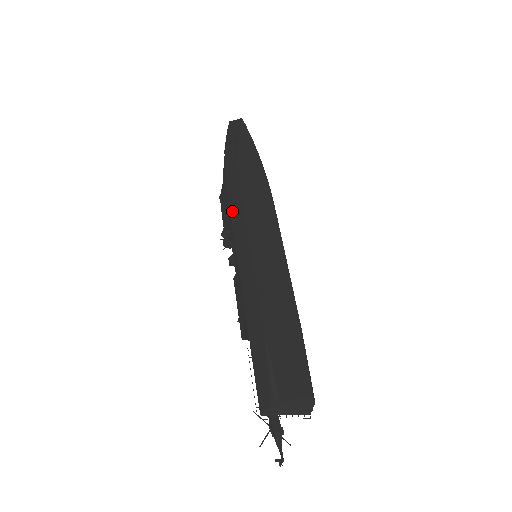
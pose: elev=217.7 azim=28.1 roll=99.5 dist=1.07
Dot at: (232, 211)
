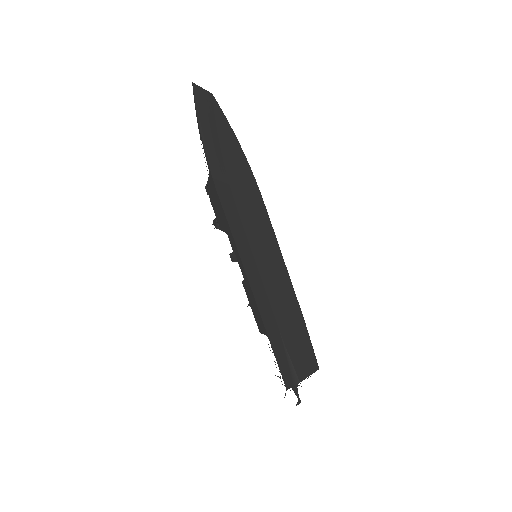
Dot at: (229, 222)
